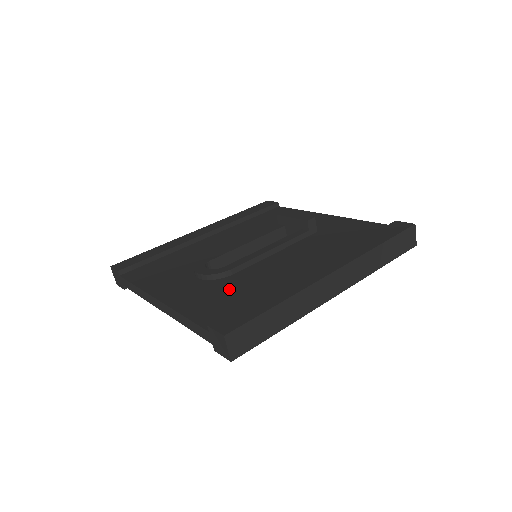
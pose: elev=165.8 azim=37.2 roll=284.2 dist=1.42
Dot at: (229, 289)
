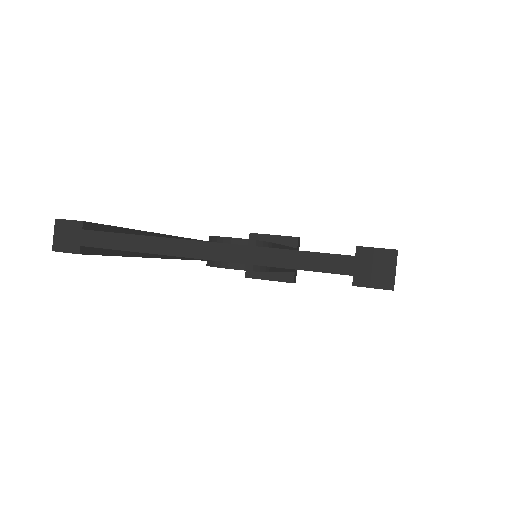
Dot at: occluded
